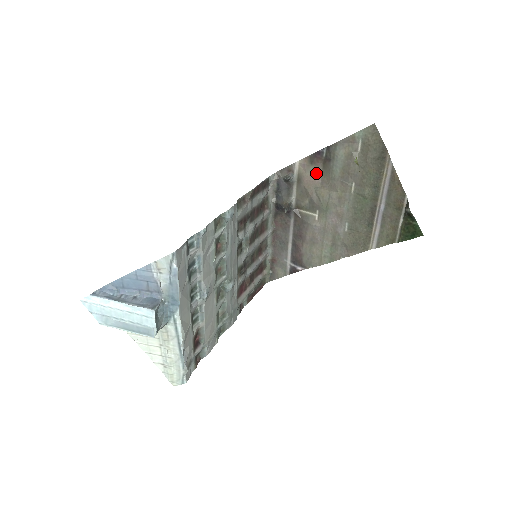
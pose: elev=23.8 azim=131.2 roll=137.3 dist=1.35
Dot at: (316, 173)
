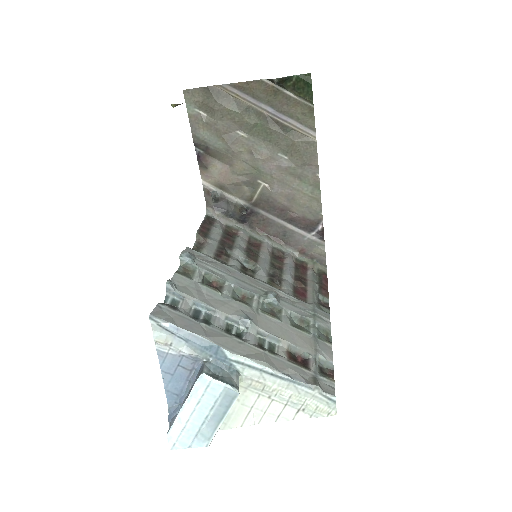
Dot at: (218, 167)
